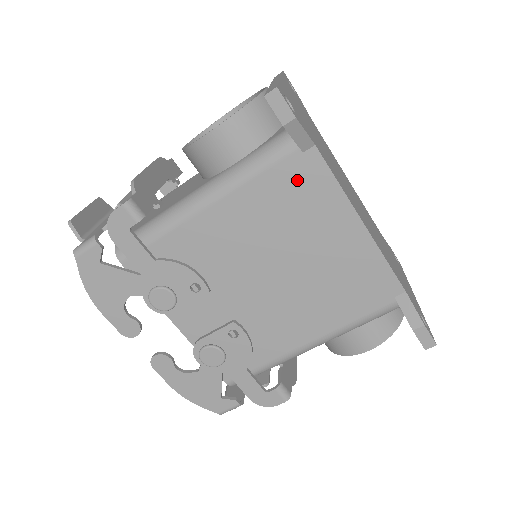
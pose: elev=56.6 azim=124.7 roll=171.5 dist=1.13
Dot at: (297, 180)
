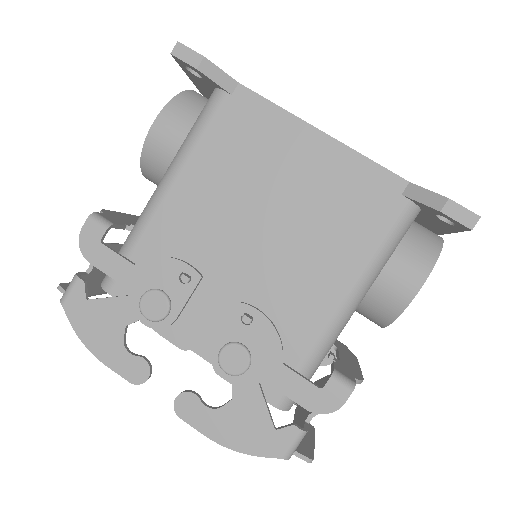
Dot at: (238, 122)
